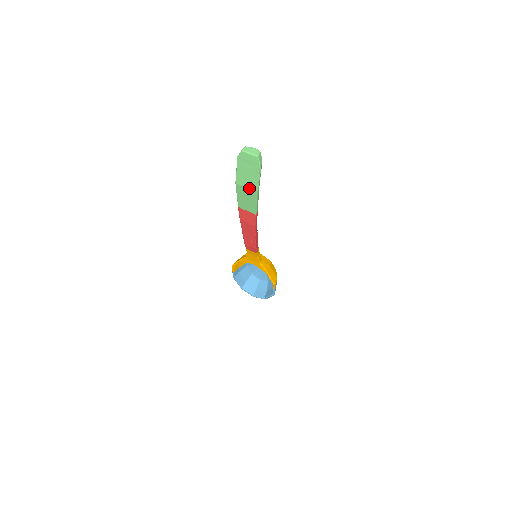
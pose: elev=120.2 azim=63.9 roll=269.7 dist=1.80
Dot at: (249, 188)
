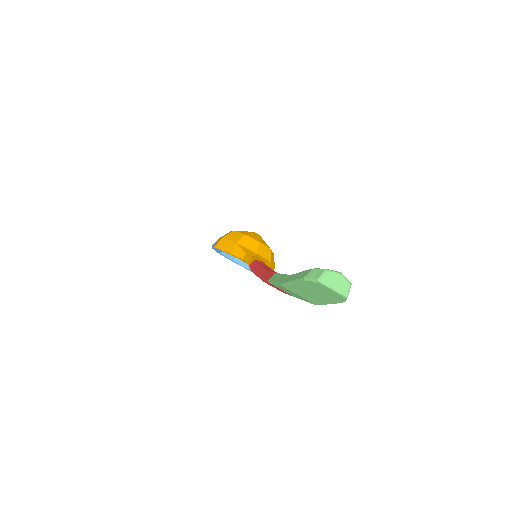
Dot at: (304, 298)
